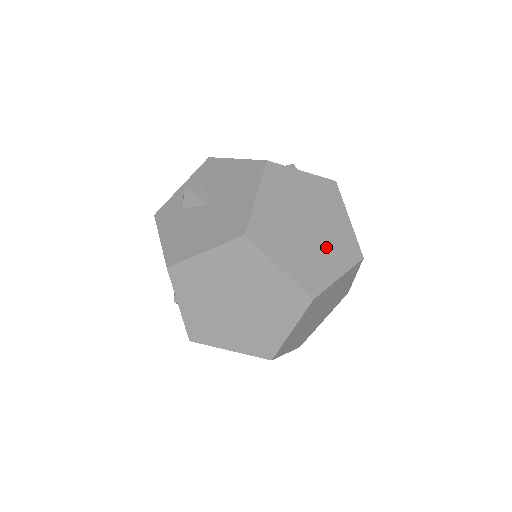
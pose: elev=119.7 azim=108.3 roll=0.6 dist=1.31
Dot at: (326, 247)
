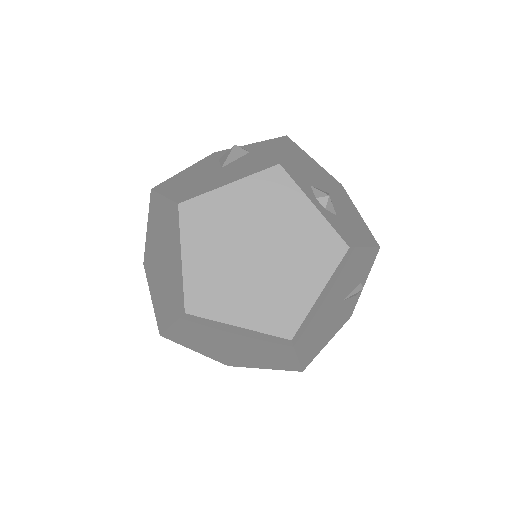
Dot at: (255, 289)
